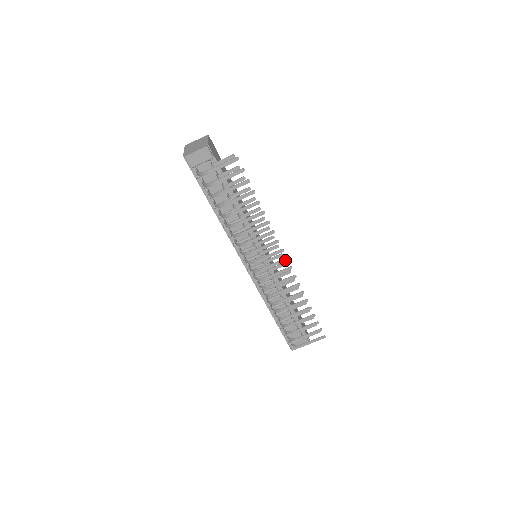
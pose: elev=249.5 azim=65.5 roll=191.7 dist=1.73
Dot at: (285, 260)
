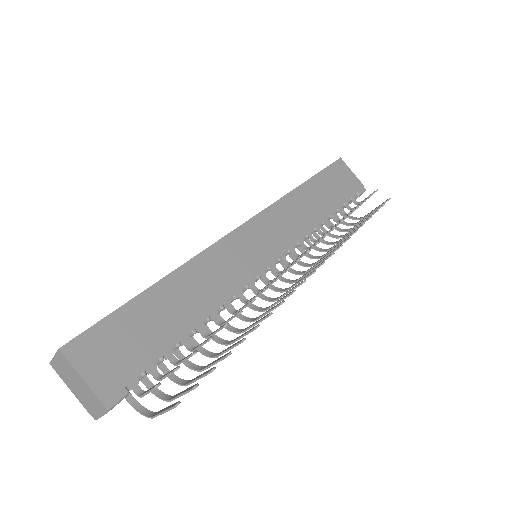
Dot at: occluded
